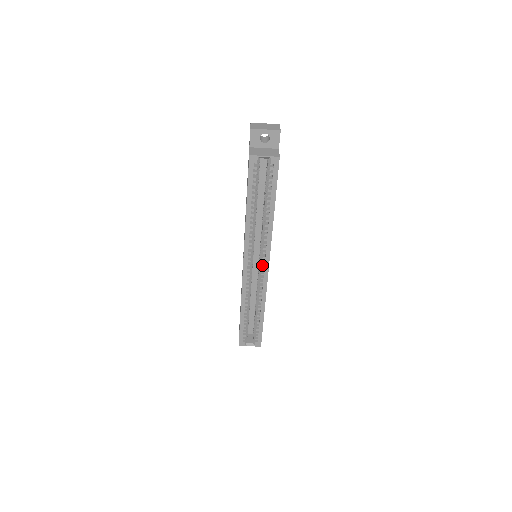
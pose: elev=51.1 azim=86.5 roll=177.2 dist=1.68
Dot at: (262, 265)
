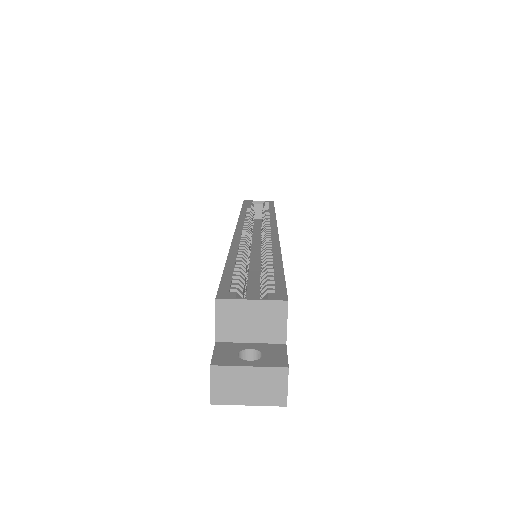
Dot at: (266, 230)
